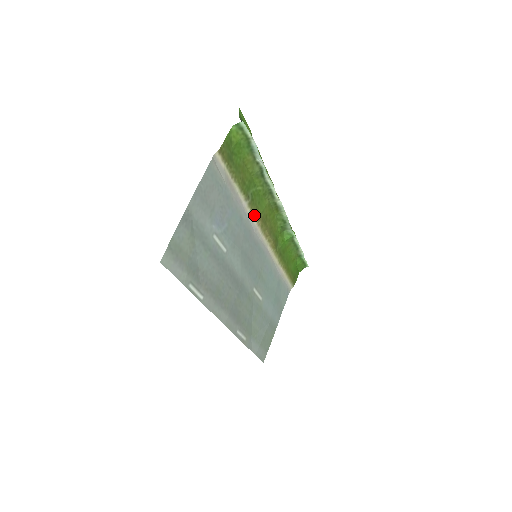
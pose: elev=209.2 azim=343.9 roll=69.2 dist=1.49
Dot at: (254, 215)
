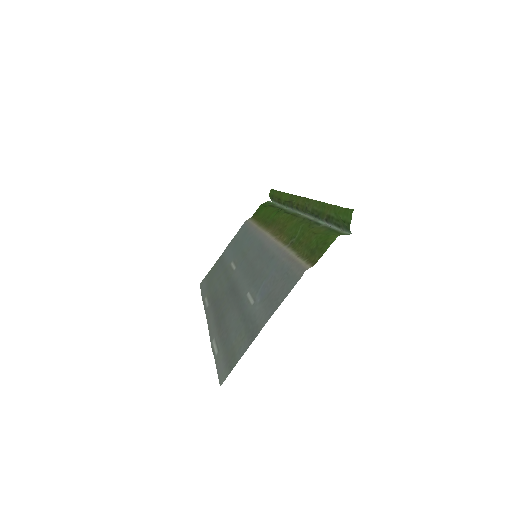
Dot at: (281, 240)
